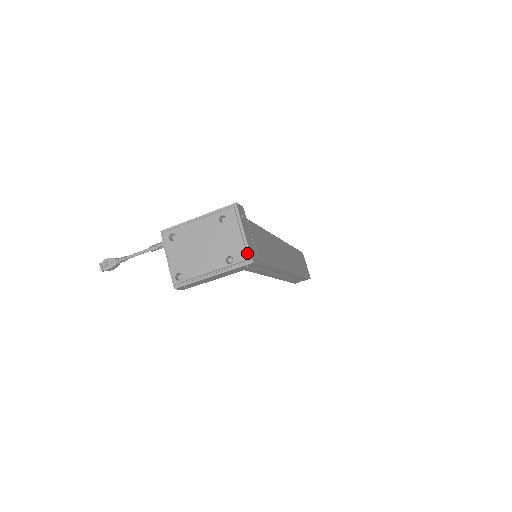
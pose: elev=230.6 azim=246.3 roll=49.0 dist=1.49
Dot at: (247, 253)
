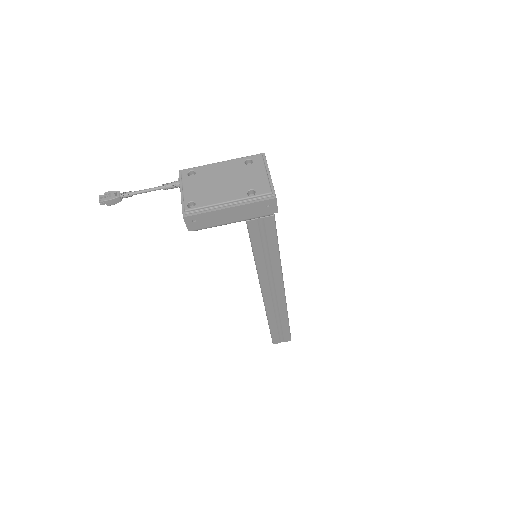
Dot at: (271, 189)
